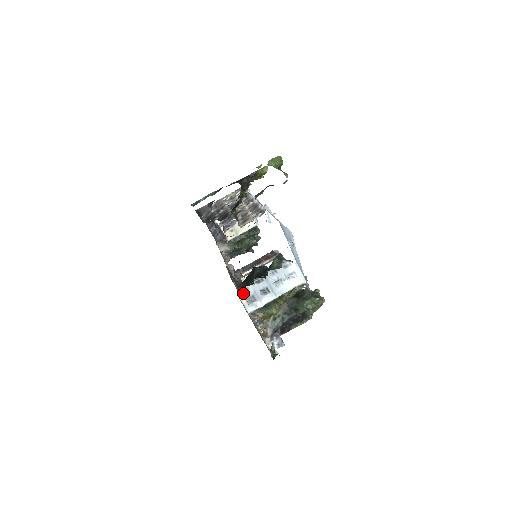
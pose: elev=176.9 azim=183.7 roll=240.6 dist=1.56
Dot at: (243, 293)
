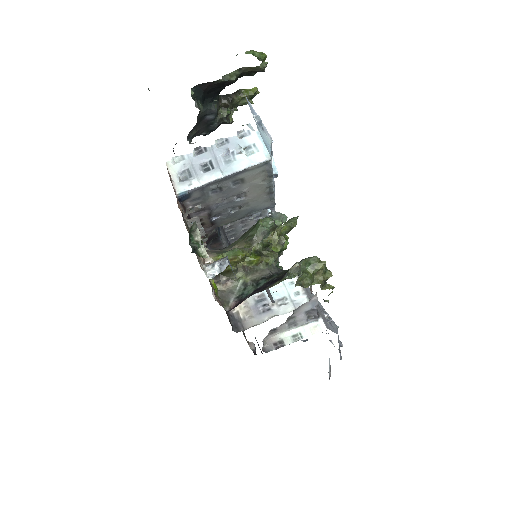
Dot at: (175, 164)
